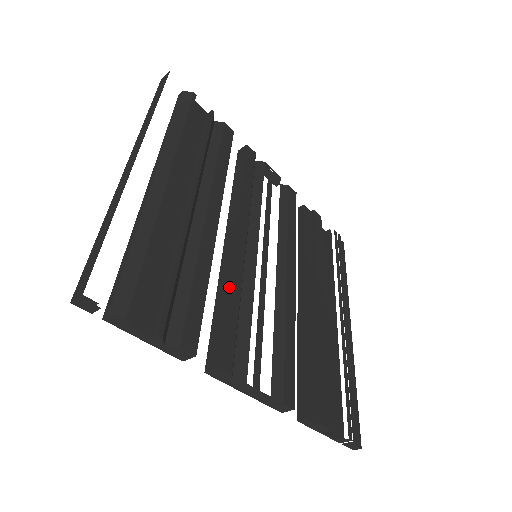
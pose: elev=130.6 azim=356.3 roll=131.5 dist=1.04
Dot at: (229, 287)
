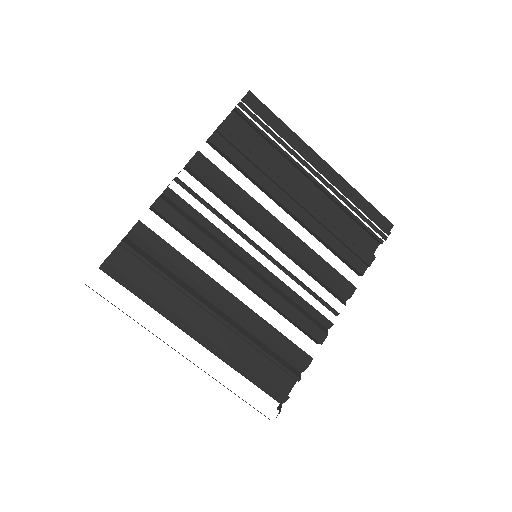
Dot at: (280, 310)
